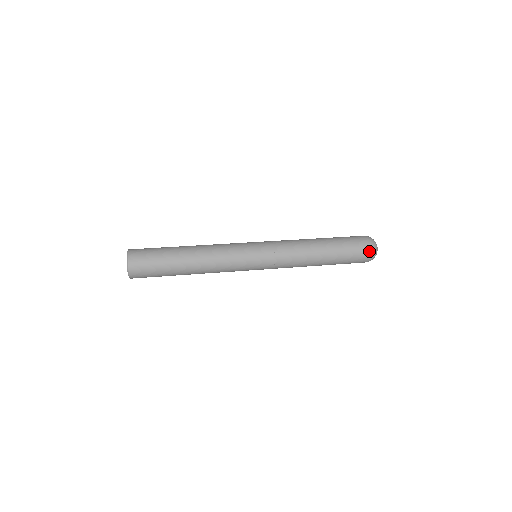
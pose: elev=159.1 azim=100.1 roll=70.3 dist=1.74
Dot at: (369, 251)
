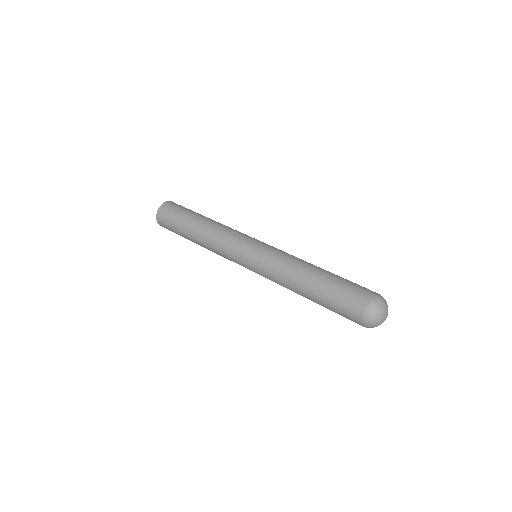
Dot at: (361, 317)
